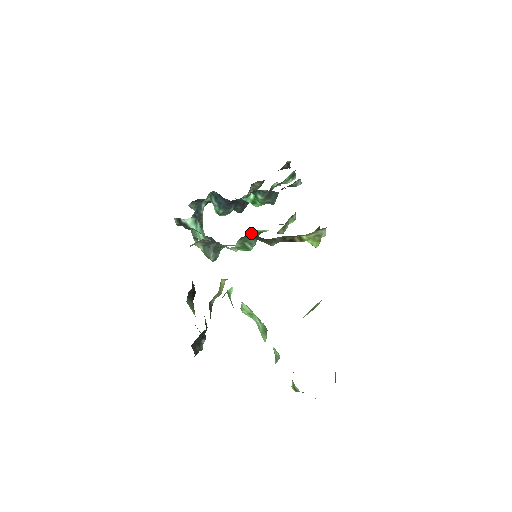
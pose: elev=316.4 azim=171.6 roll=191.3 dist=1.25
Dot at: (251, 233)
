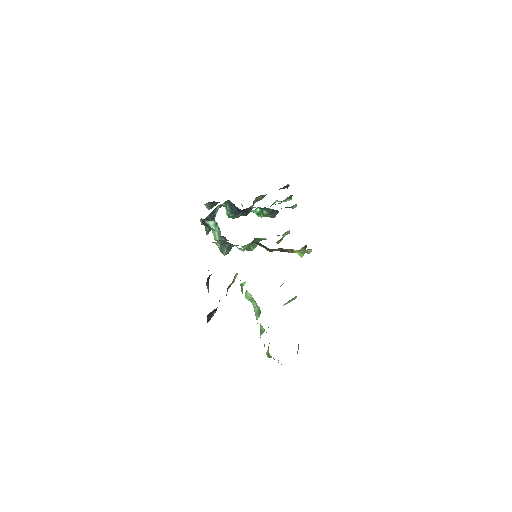
Dot at: (256, 239)
